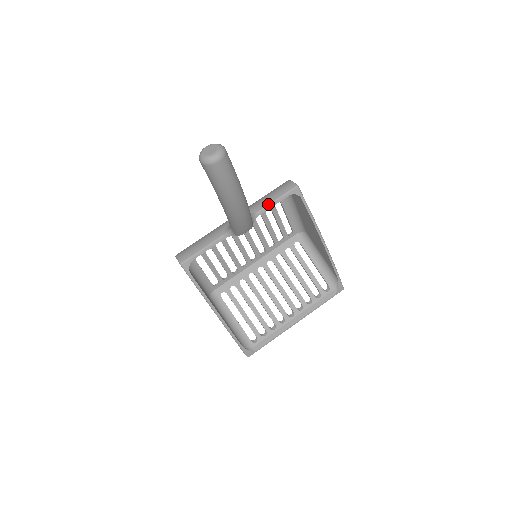
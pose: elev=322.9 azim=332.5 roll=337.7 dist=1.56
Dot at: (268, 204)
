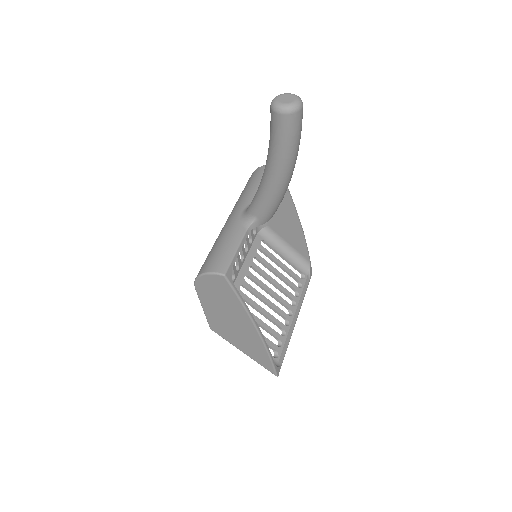
Dot at: occluded
